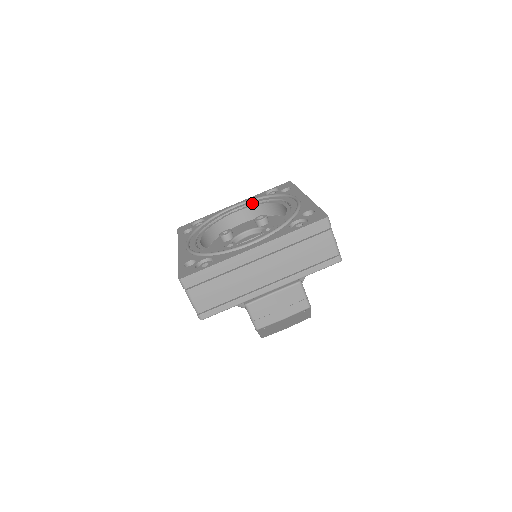
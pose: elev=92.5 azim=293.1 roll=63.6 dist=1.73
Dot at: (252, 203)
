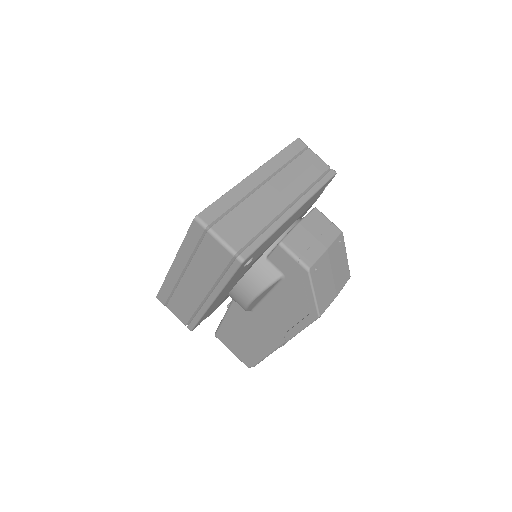
Dot at: occluded
